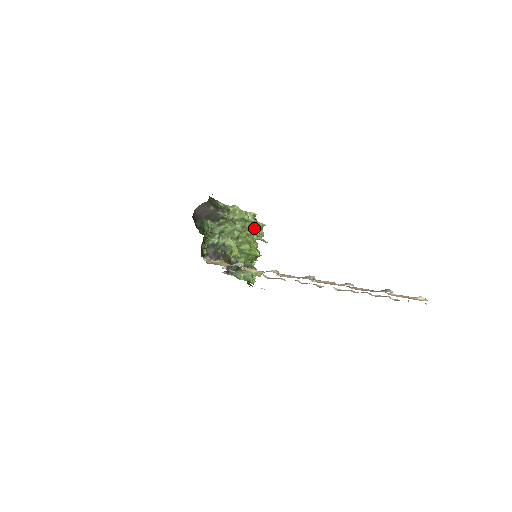
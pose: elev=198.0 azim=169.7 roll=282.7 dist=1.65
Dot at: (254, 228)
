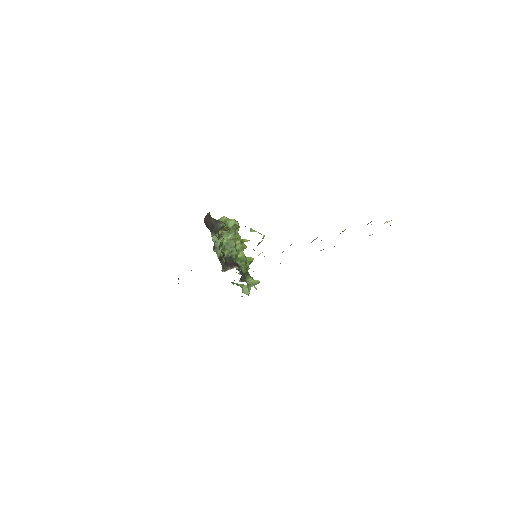
Dot at: occluded
